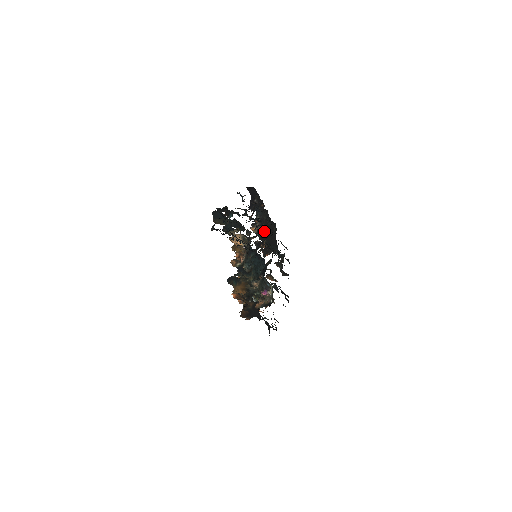
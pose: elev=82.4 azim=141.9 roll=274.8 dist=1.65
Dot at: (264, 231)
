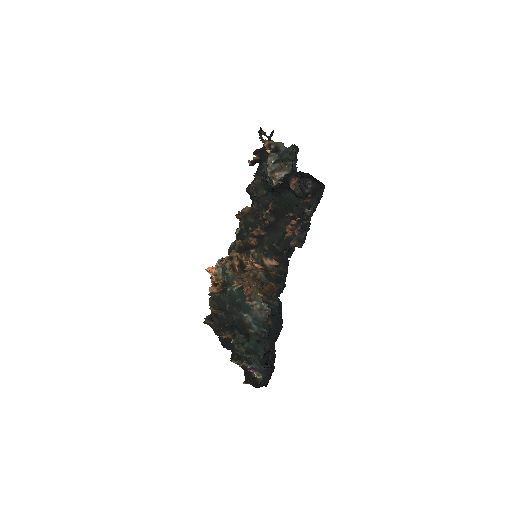
Dot at: (279, 186)
